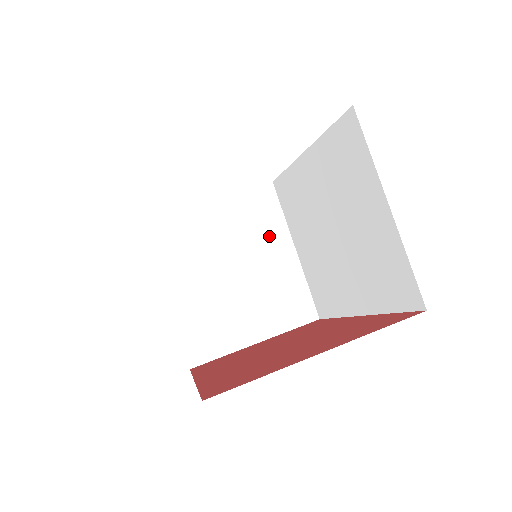
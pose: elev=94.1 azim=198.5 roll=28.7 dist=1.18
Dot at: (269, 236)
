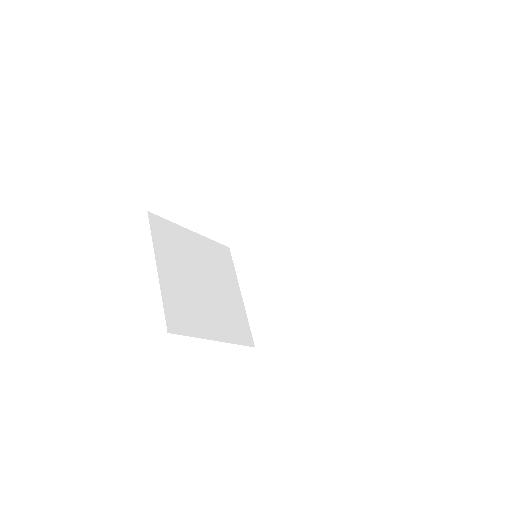
Dot at: (314, 246)
